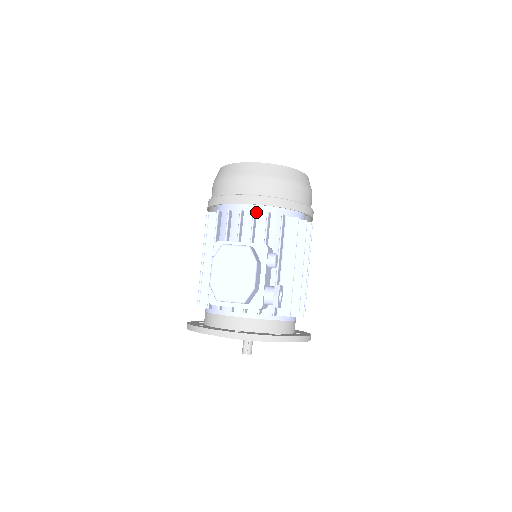
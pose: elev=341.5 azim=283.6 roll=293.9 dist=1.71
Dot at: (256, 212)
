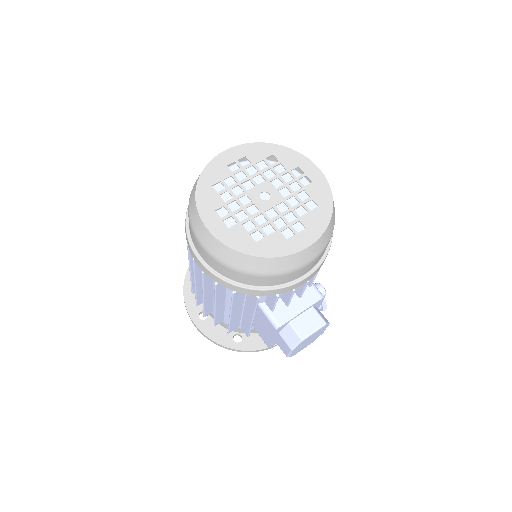
Dot at: occluded
